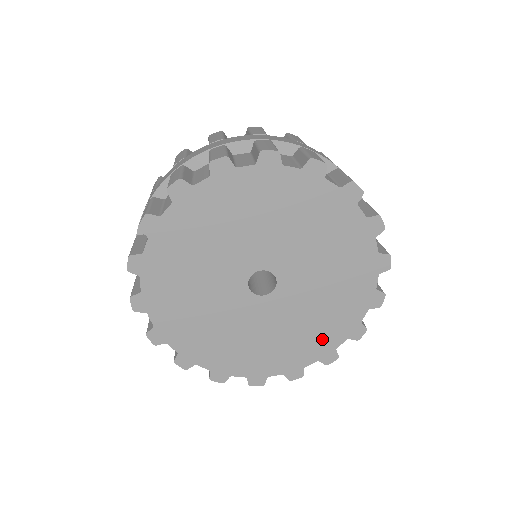
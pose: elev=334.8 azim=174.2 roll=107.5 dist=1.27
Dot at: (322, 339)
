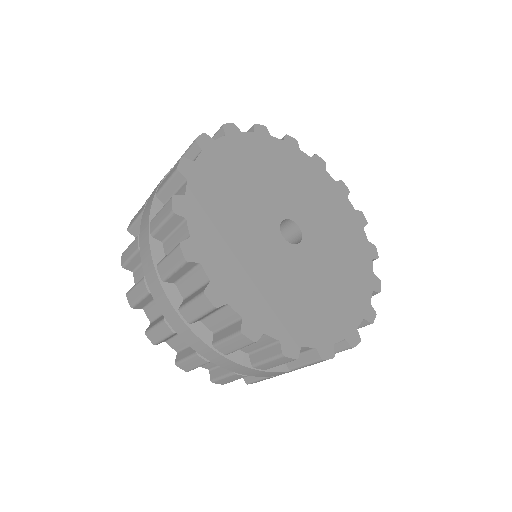
Dot at: (356, 241)
